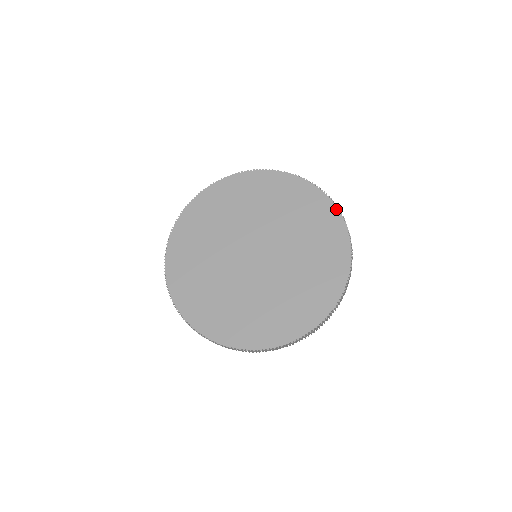
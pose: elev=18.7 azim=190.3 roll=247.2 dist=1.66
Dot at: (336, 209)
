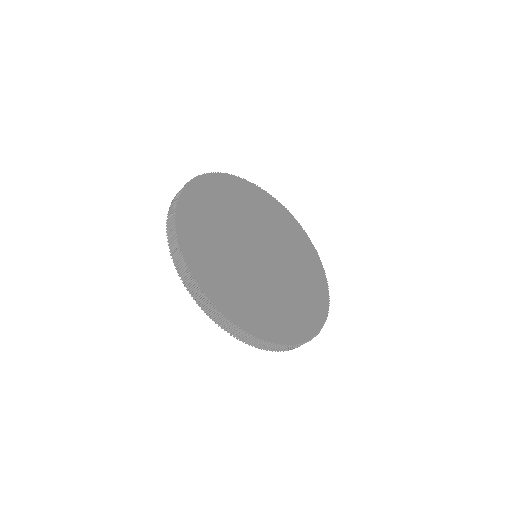
Dot at: (269, 195)
